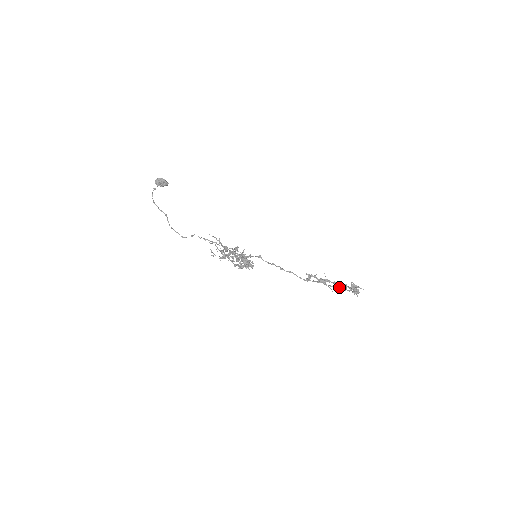
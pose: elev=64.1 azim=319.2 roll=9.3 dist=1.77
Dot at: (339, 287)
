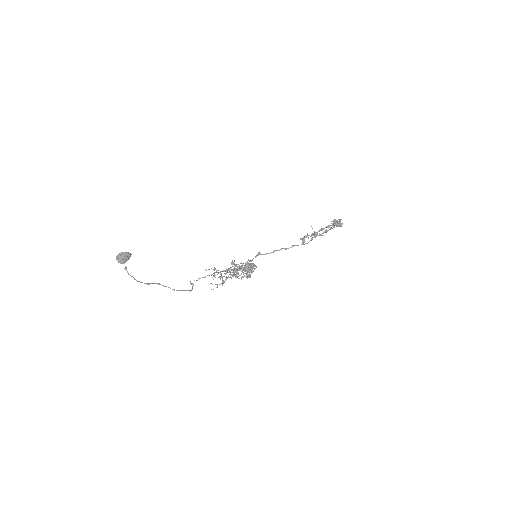
Dot at: (326, 230)
